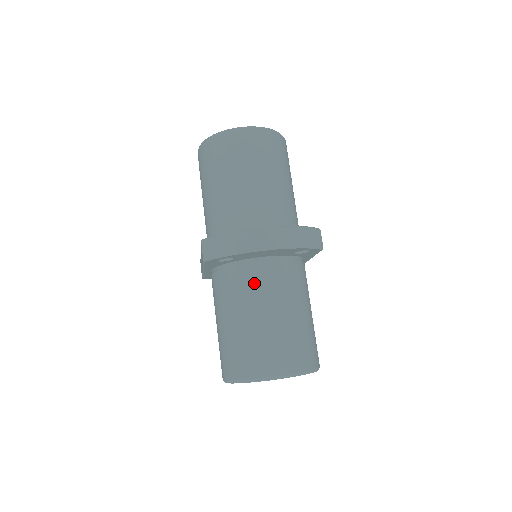
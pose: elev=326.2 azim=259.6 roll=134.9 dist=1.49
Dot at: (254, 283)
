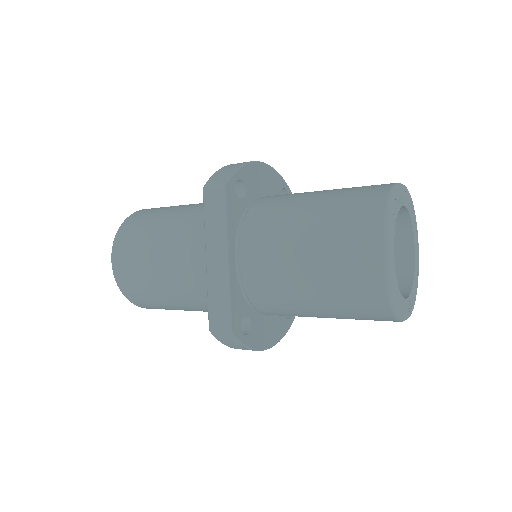
Dot at: (283, 195)
